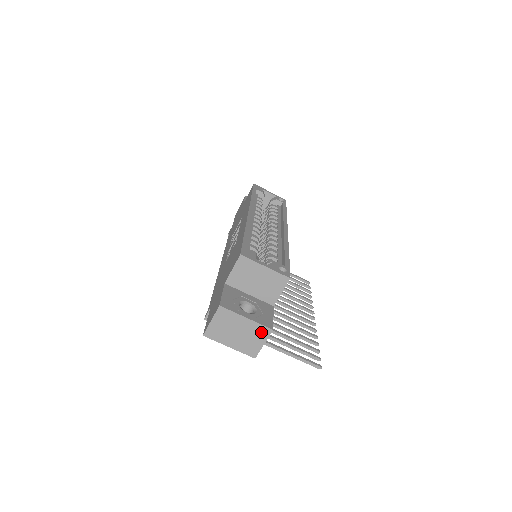
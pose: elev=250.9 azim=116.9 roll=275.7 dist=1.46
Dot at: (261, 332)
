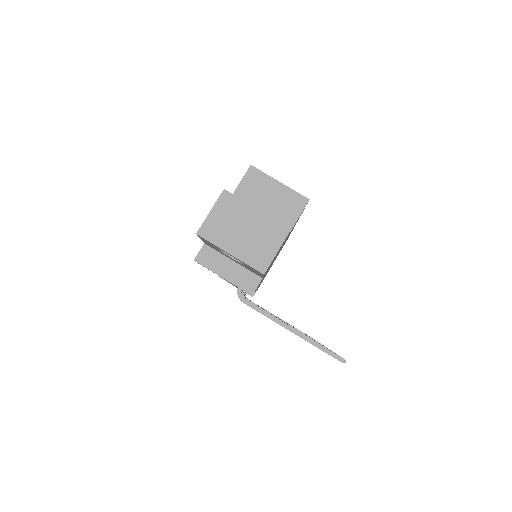
Dot at: (275, 232)
